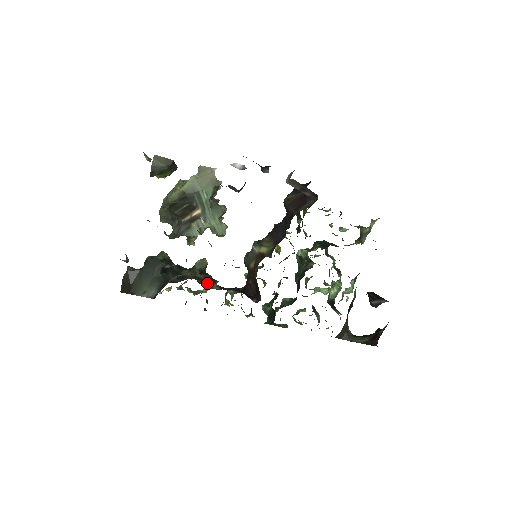
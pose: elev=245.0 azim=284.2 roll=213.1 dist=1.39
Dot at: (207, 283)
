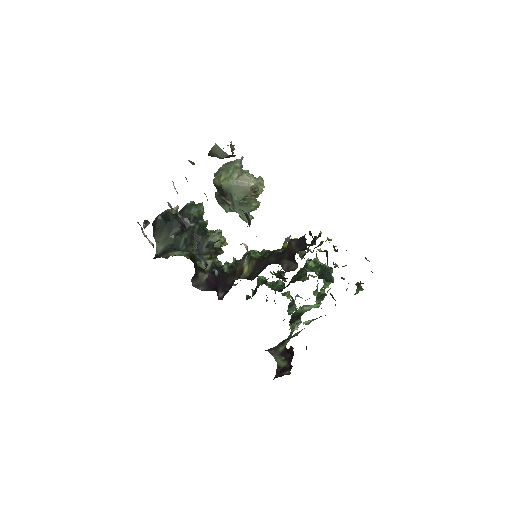
Dot at: (205, 258)
